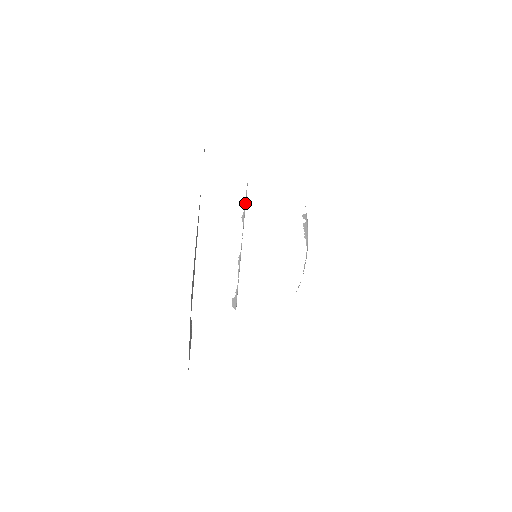
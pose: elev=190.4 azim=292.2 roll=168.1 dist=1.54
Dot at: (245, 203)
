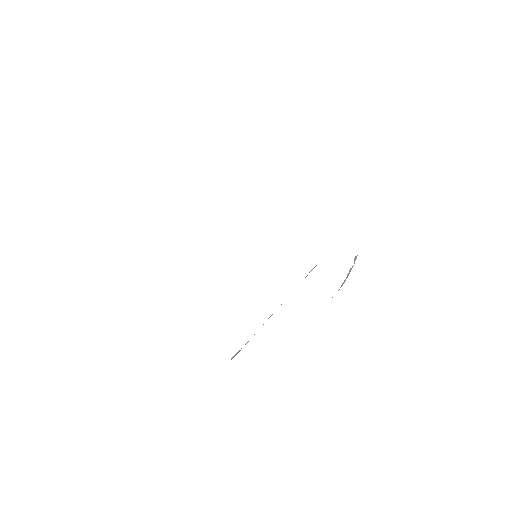
Dot at: occluded
